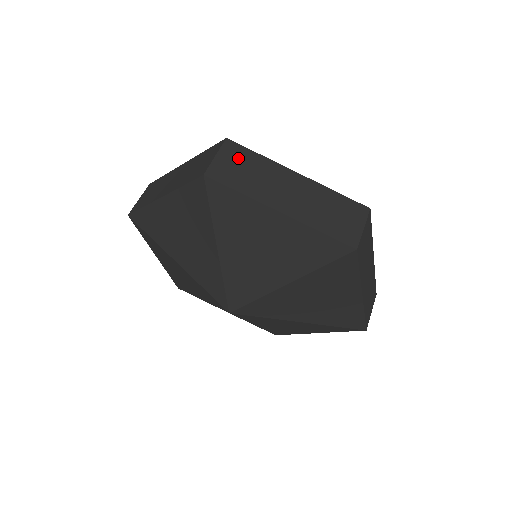
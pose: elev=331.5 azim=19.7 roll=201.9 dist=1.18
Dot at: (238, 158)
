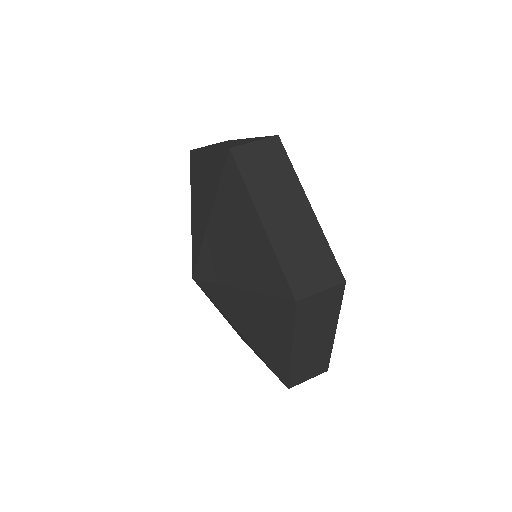
Dot at: occluded
